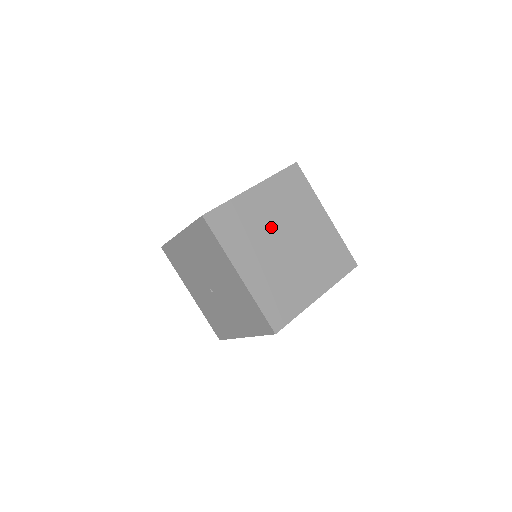
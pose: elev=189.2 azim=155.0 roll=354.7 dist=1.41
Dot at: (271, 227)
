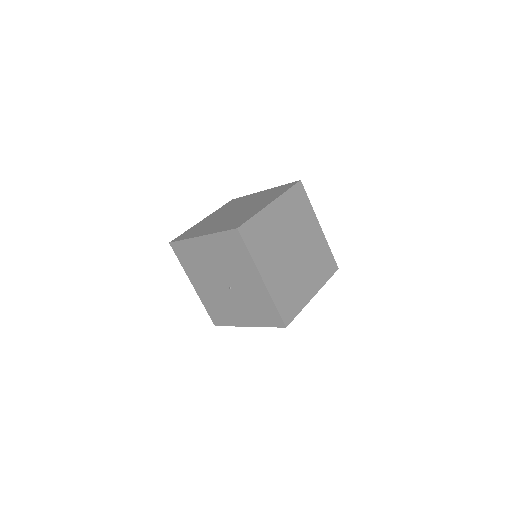
Dot at: (220, 217)
